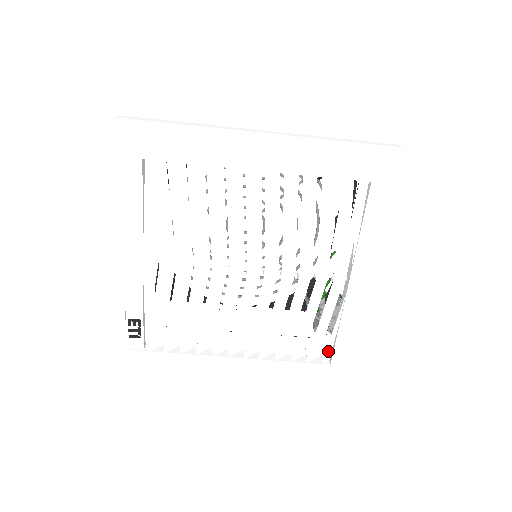
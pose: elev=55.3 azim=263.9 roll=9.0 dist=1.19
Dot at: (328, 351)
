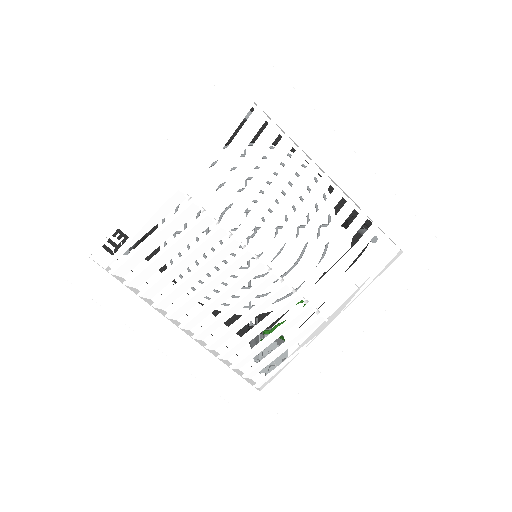
Dot at: (267, 377)
